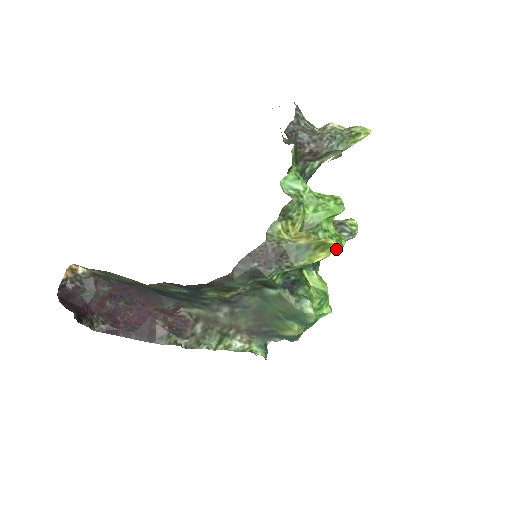
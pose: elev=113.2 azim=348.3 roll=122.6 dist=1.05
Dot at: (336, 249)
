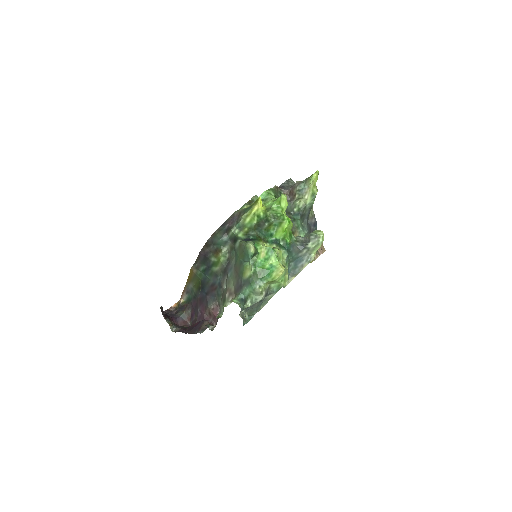
Dot at: (280, 221)
